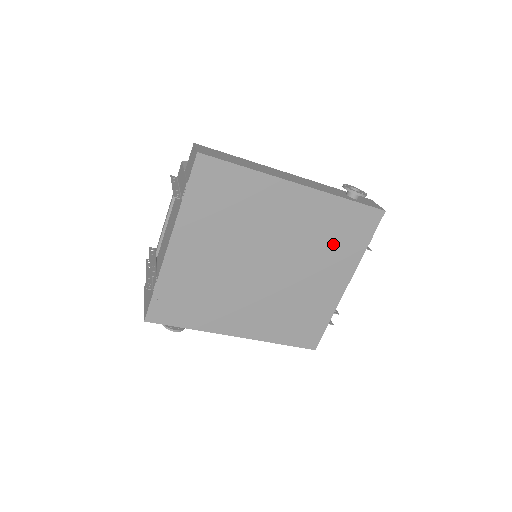
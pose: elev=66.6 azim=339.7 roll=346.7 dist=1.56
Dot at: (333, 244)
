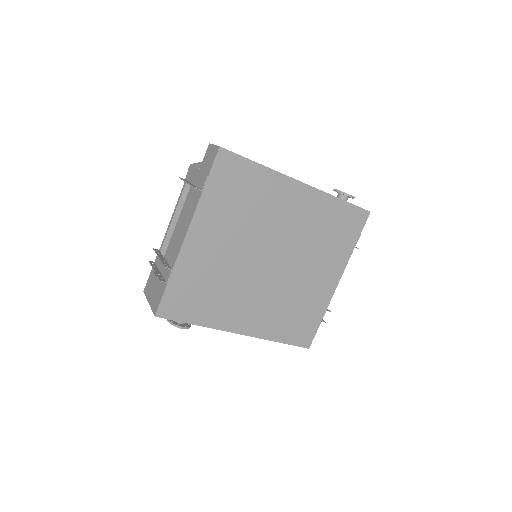
Dot at: (328, 241)
